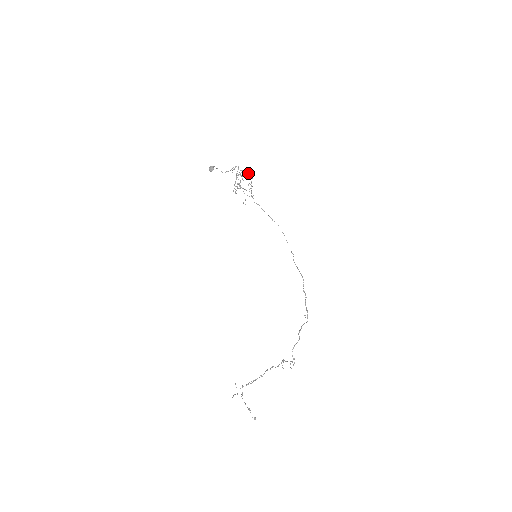
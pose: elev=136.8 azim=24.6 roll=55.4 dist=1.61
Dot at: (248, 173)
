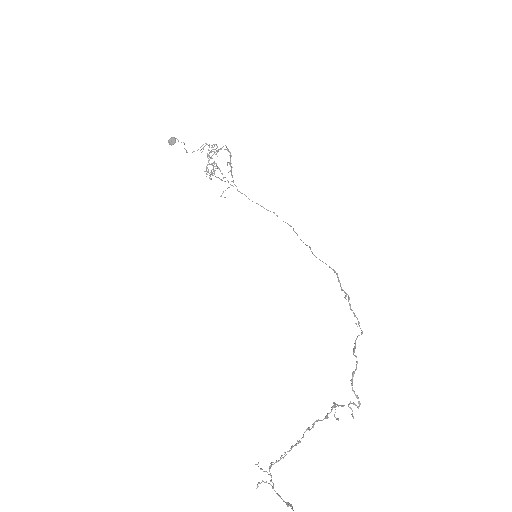
Dot at: (224, 149)
